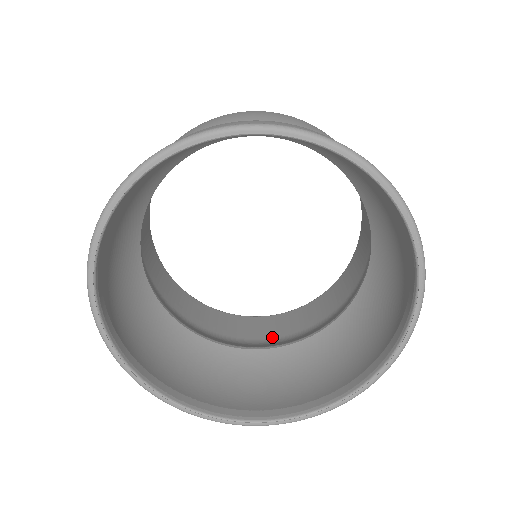
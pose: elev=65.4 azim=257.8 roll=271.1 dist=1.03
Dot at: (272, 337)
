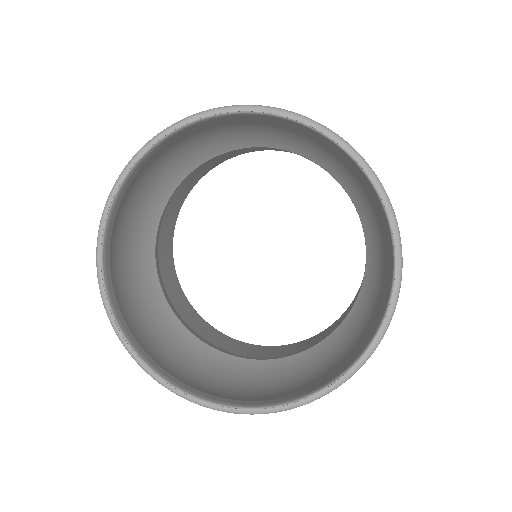
Dot at: (231, 351)
